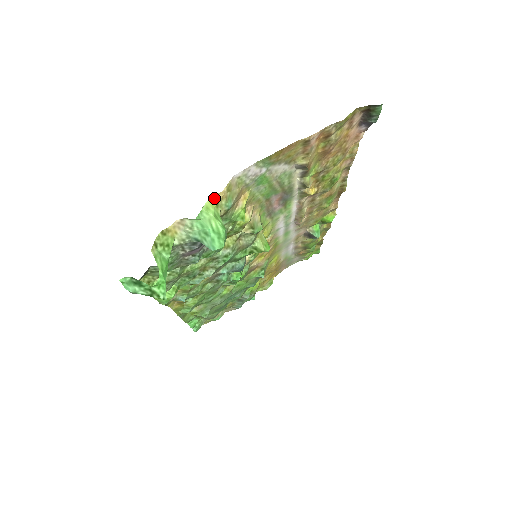
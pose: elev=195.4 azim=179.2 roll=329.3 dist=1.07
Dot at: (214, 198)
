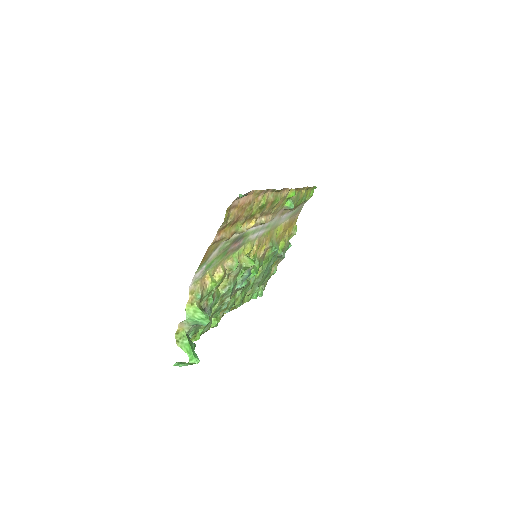
Dot at: (188, 304)
